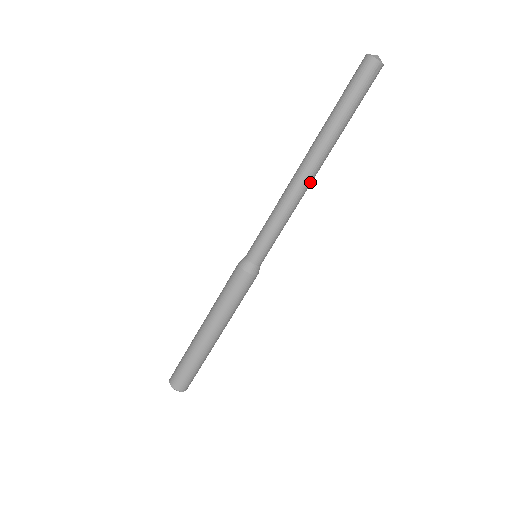
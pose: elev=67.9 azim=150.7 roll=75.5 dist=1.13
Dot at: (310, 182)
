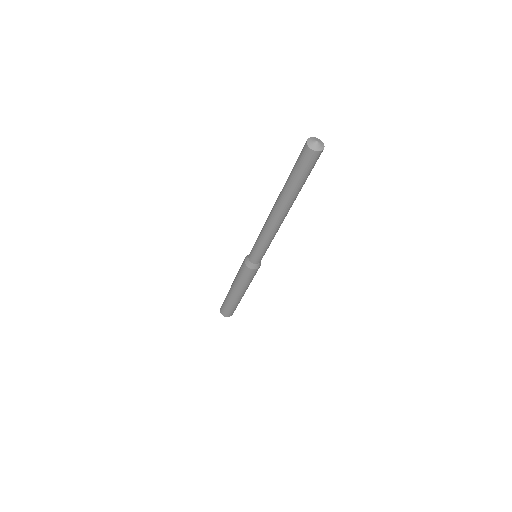
Dot at: (283, 220)
